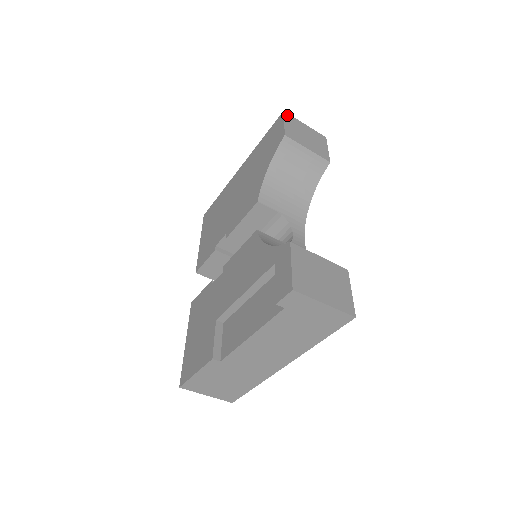
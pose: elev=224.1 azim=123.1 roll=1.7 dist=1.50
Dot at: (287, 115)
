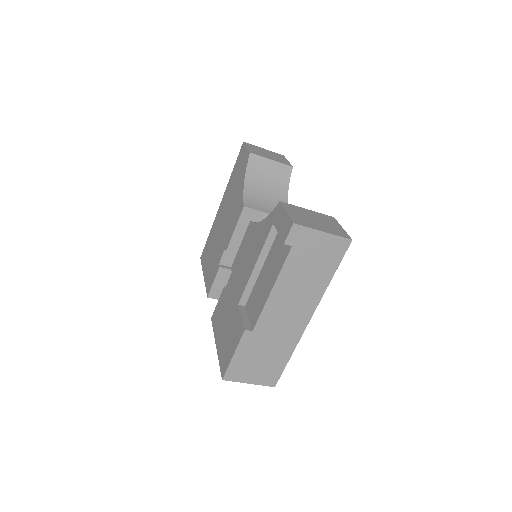
Dot at: (247, 144)
